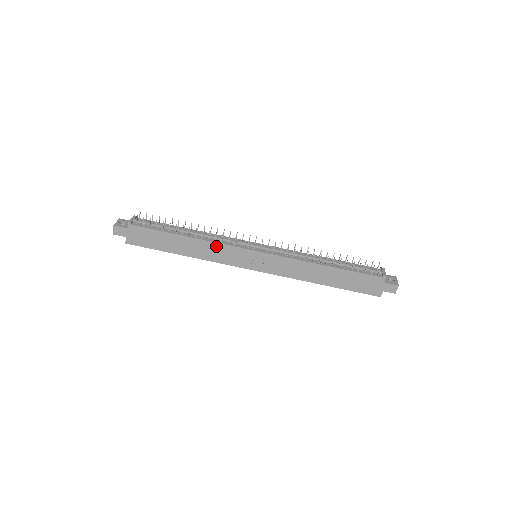
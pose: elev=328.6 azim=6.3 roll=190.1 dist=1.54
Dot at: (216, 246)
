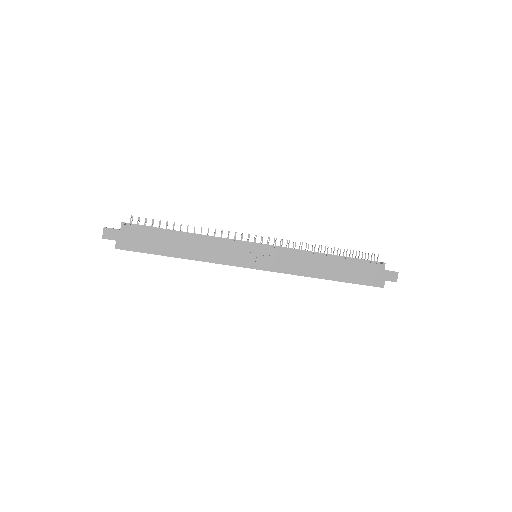
Dot at: (216, 243)
